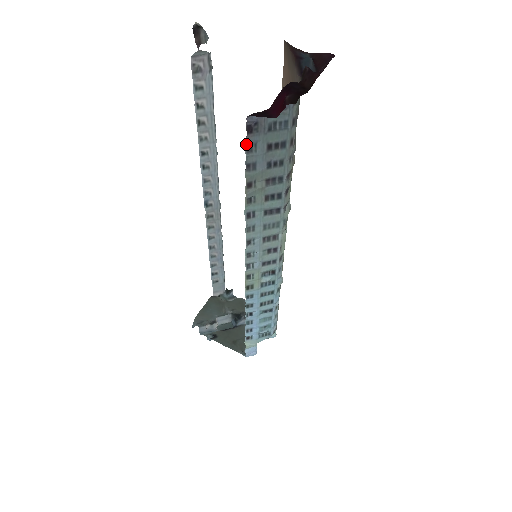
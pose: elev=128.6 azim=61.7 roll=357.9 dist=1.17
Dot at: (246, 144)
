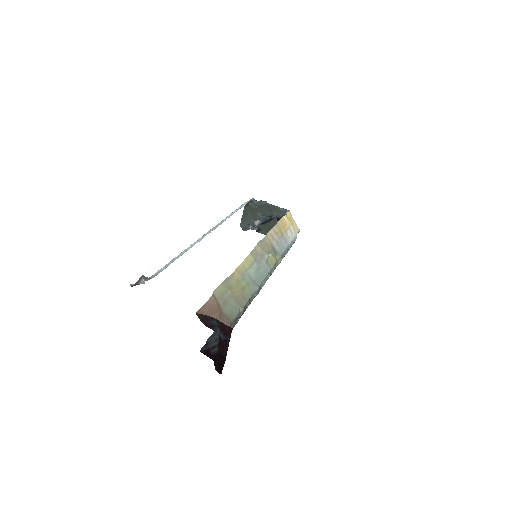
Dot at: (208, 339)
